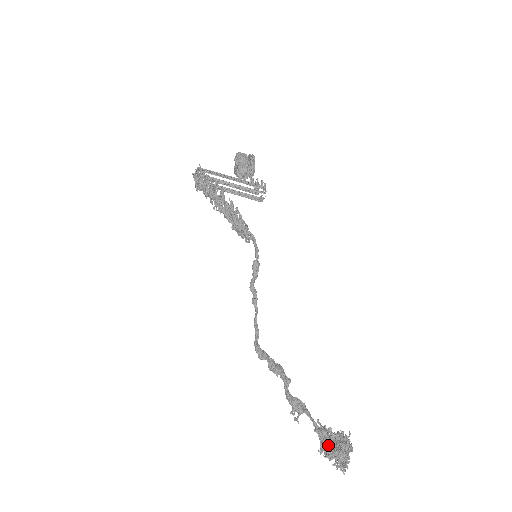
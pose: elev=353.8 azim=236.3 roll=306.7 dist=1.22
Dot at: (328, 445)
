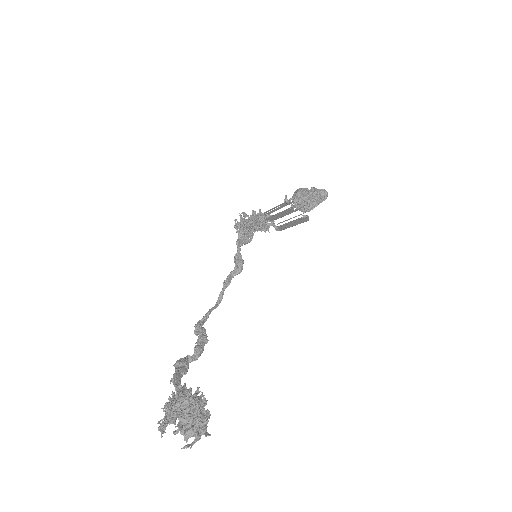
Dot at: (169, 402)
